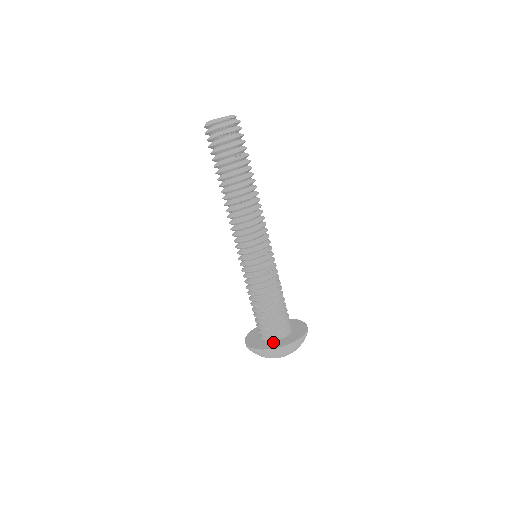
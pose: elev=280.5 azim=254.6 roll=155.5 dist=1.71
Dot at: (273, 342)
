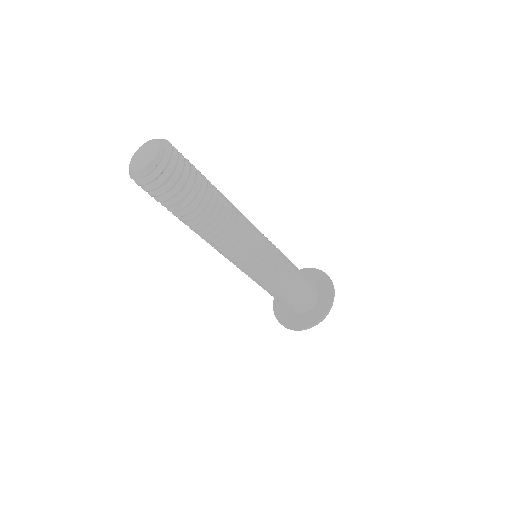
Dot at: (301, 316)
